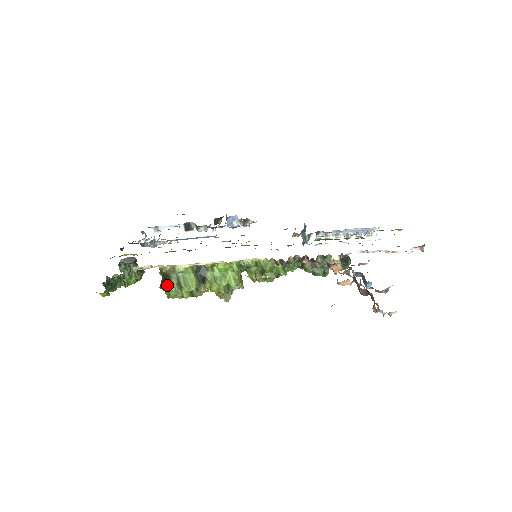
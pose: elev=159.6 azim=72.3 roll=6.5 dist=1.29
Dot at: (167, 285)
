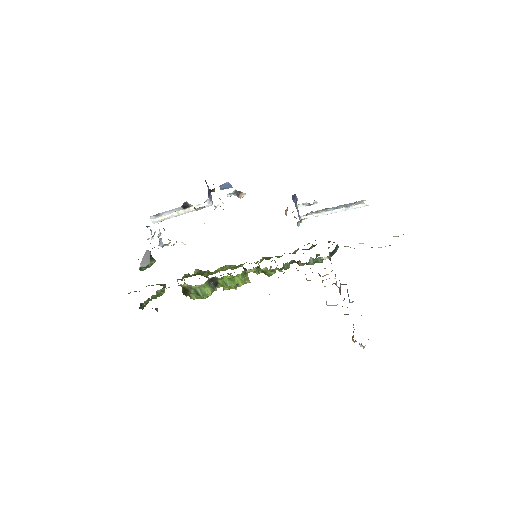
Dot at: (188, 295)
